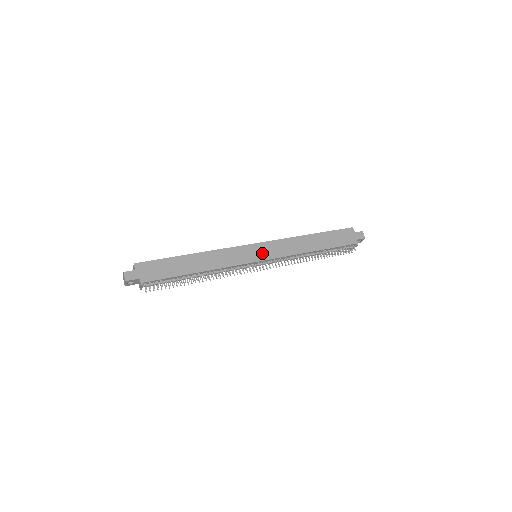
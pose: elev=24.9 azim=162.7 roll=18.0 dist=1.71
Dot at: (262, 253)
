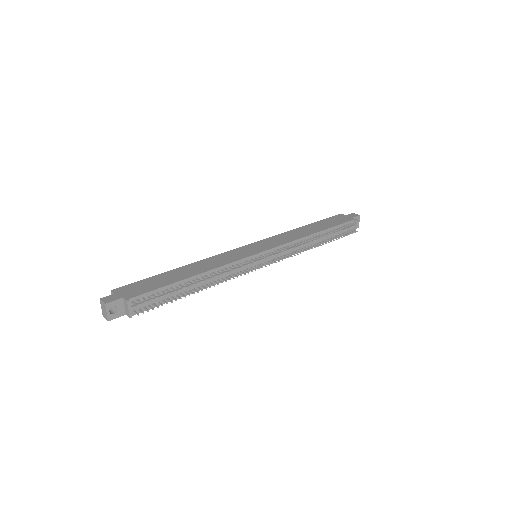
Dot at: (260, 247)
